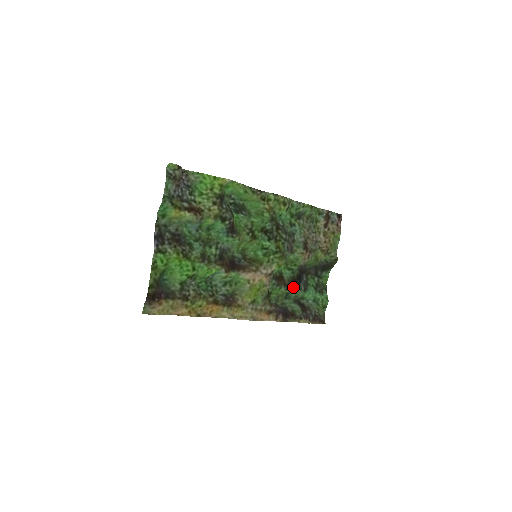
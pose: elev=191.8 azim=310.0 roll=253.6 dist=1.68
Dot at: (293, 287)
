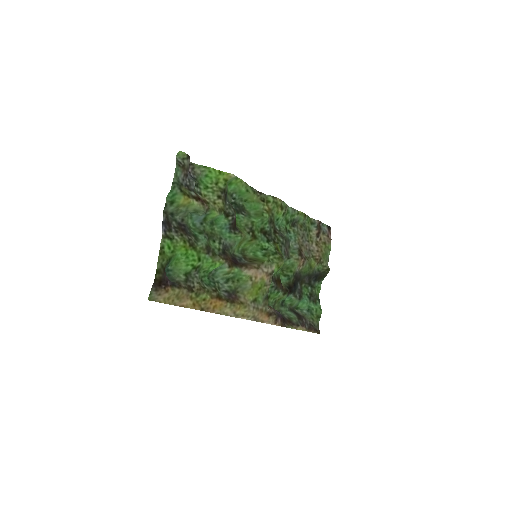
Dot at: (289, 293)
